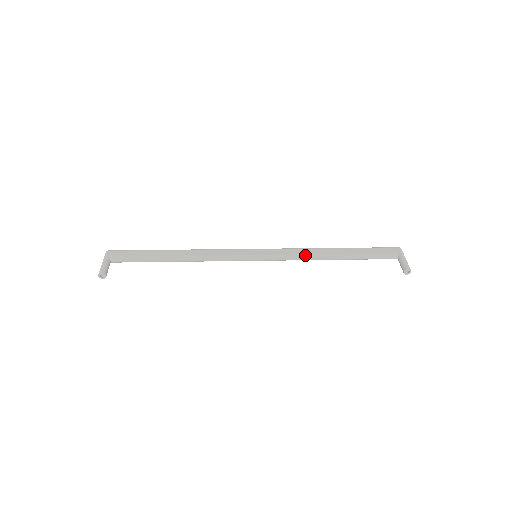
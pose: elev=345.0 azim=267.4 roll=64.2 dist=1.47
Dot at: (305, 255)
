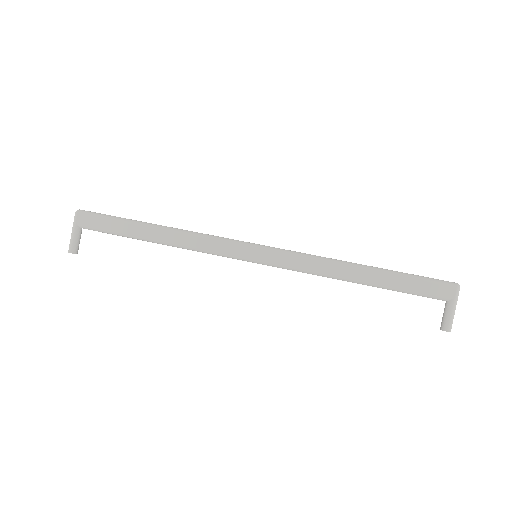
Dot at: (318, 273)
